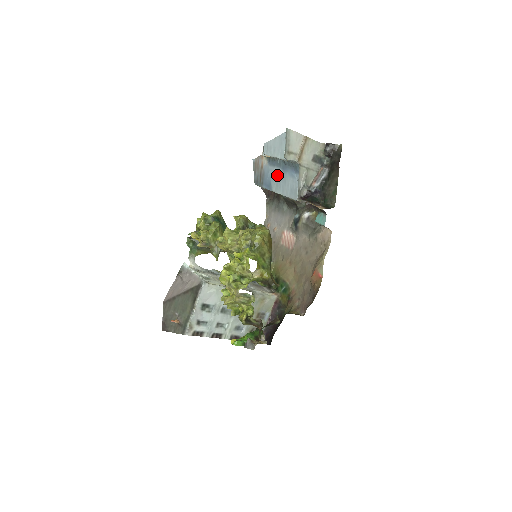
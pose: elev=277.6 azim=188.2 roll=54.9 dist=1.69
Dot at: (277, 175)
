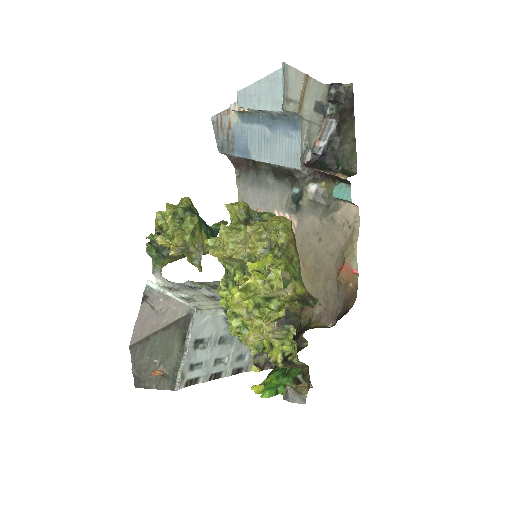
Dot at: (259, 136)
